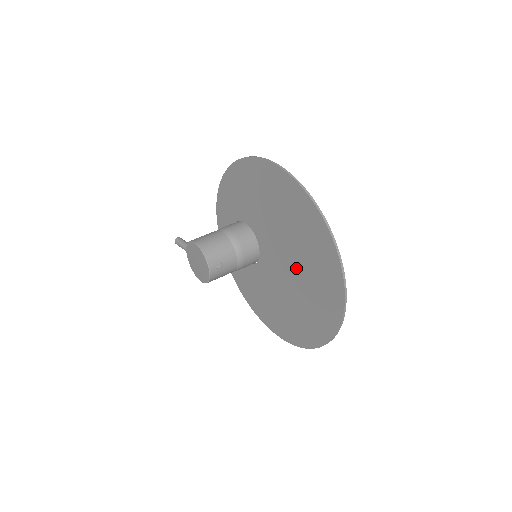
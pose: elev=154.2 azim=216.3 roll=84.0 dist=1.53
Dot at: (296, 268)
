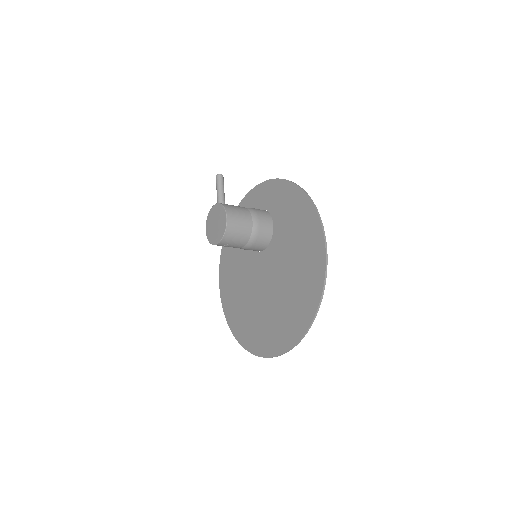
Dot at: (269, 300)
